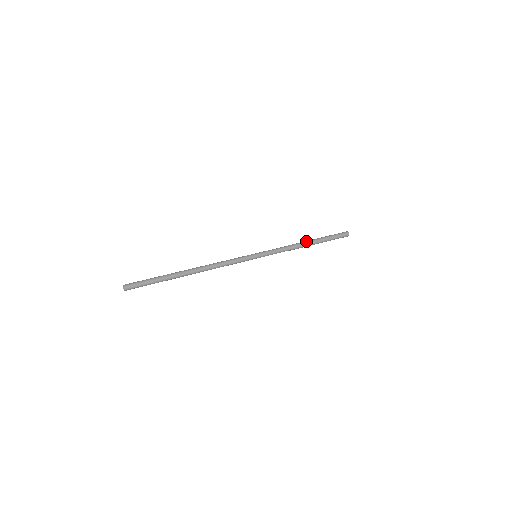
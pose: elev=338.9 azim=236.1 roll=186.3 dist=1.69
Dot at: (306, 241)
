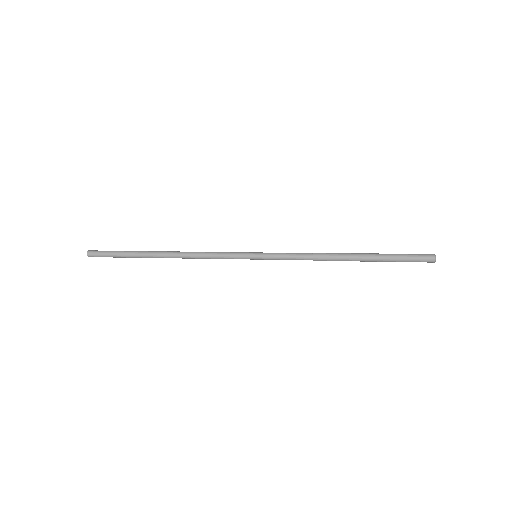
Dot at: (344, 254)
